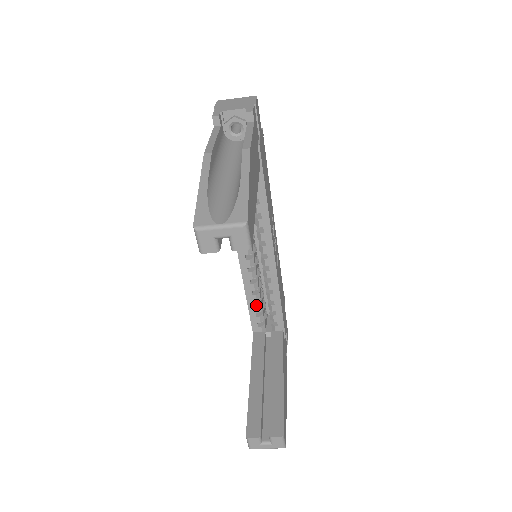
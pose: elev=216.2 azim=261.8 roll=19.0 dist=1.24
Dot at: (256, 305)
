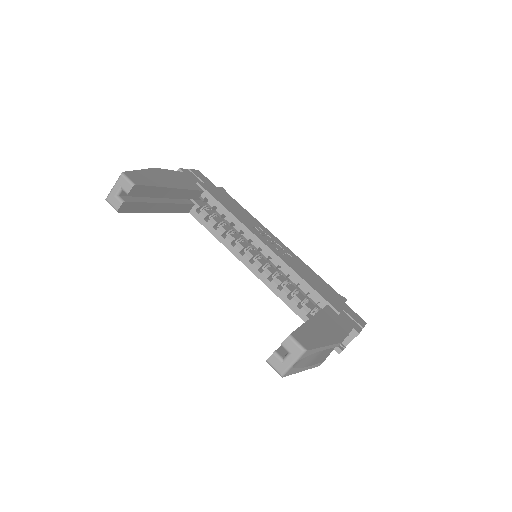
Dot at: (291, 299)
